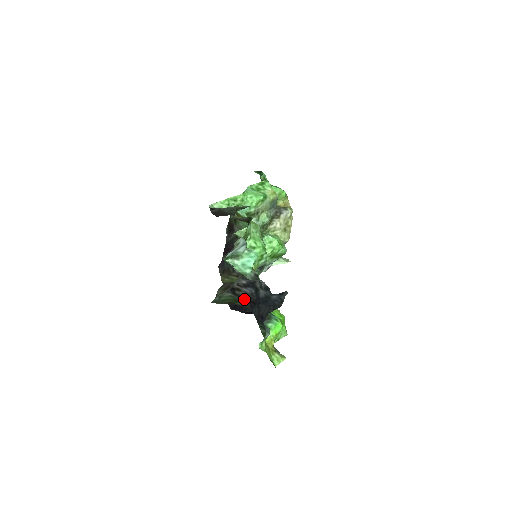
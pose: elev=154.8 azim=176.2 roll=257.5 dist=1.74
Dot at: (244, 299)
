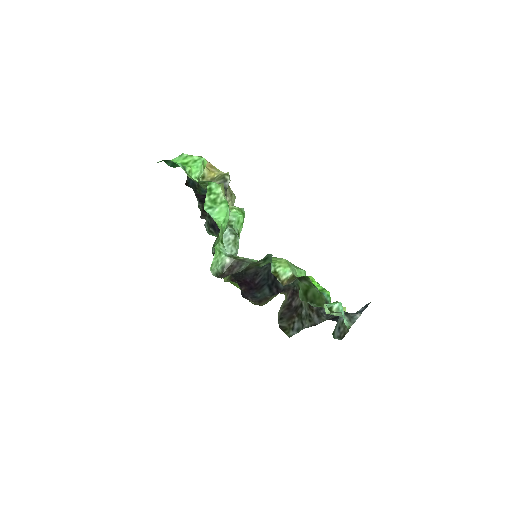
Dot at: occluded
